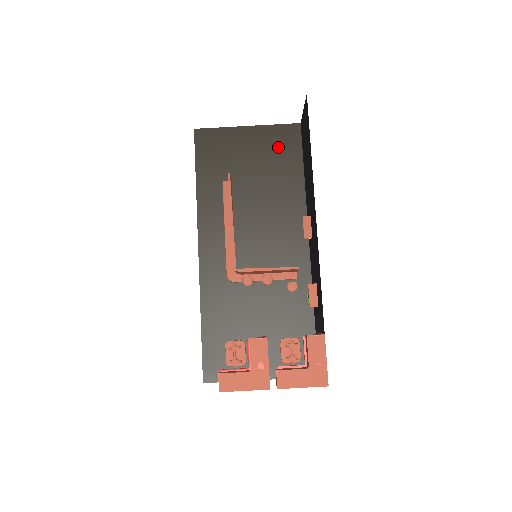
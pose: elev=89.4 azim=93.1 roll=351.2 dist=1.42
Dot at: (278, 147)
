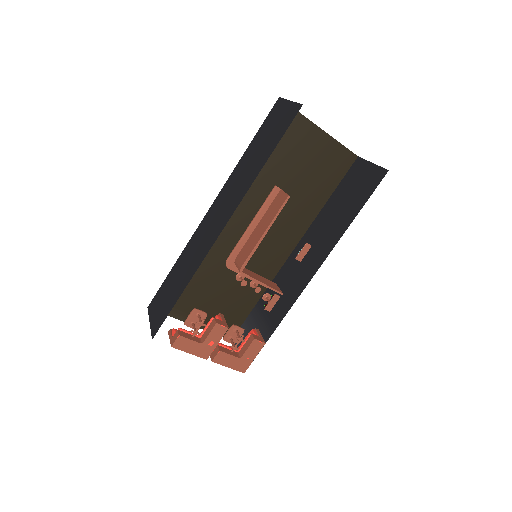
Dot at: (328, 164)
